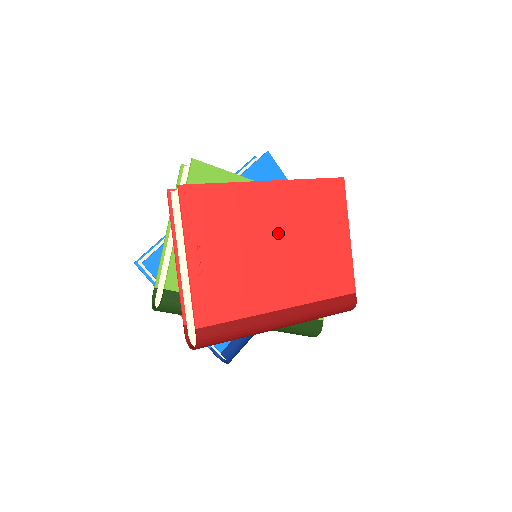
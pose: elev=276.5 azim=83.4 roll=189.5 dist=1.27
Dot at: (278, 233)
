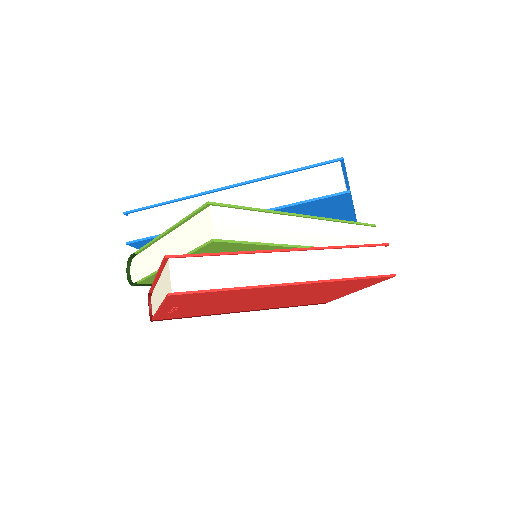
Dot at: (273, 297)
